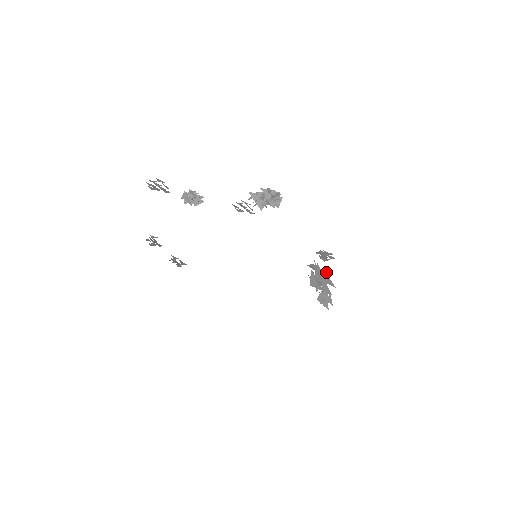
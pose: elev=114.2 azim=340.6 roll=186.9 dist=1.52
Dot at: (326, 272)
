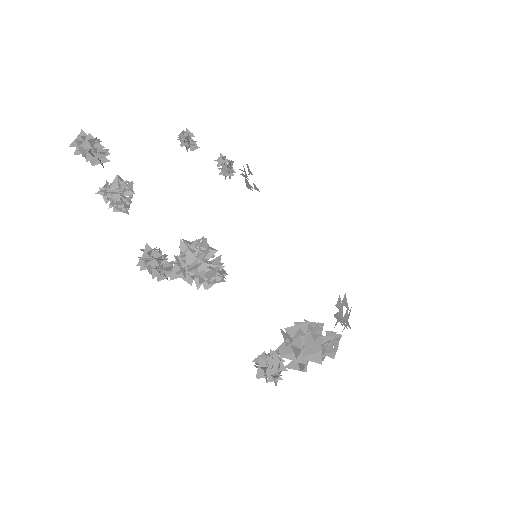
Dot at: (319, 342)
